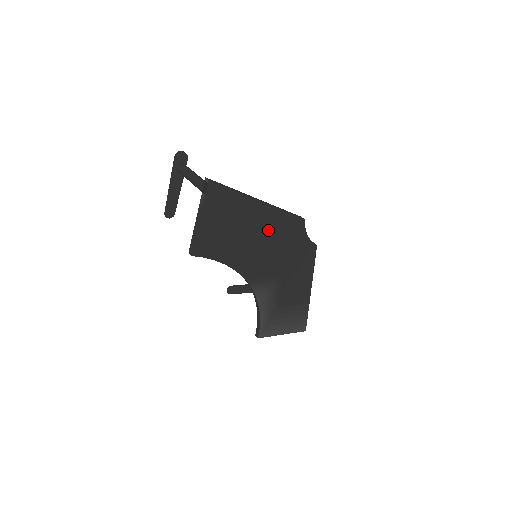
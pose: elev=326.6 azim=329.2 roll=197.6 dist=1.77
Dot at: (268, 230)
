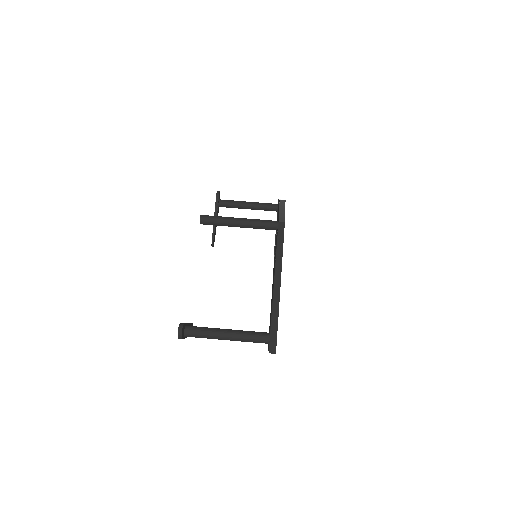
Dot at: occluded
